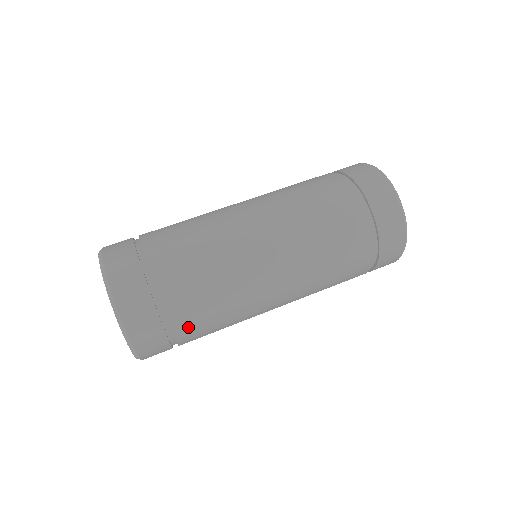
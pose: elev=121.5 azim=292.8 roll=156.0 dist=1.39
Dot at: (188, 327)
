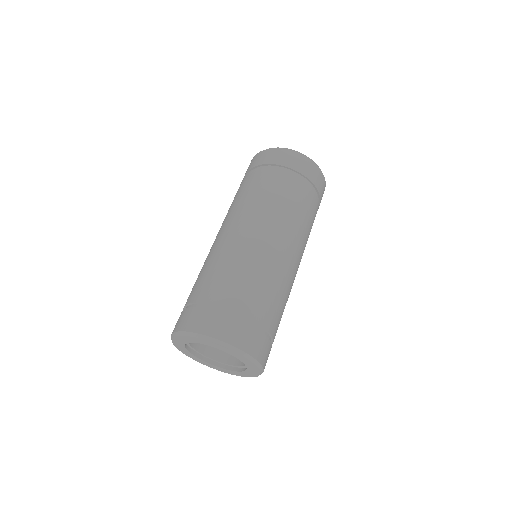
Dot at: (263, 313)
